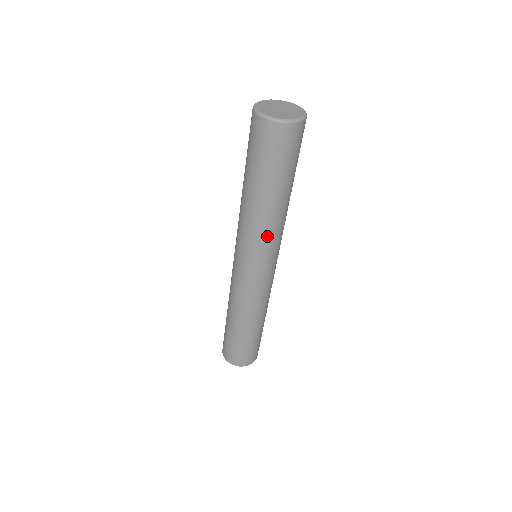
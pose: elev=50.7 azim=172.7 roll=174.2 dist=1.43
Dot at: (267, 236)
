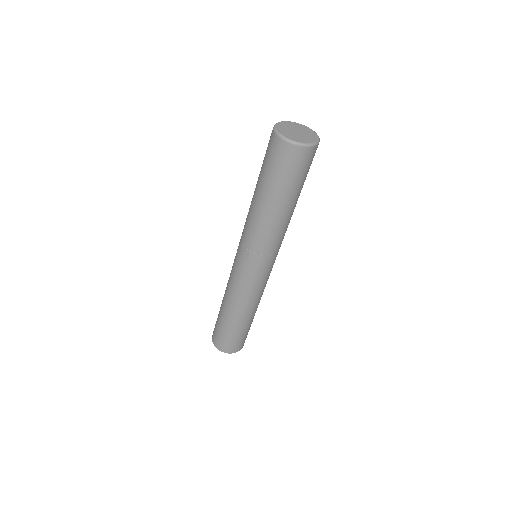
Dot at: (263, 239)
